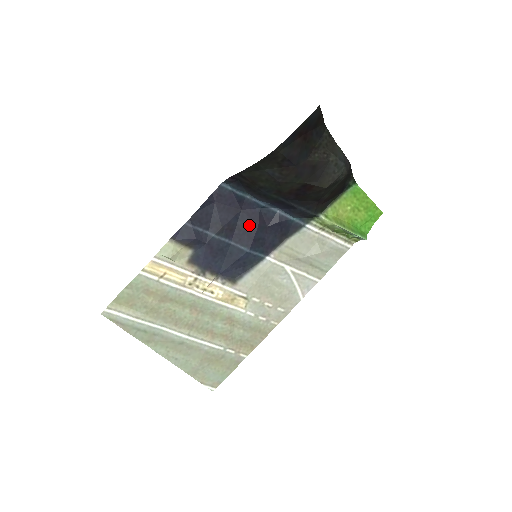
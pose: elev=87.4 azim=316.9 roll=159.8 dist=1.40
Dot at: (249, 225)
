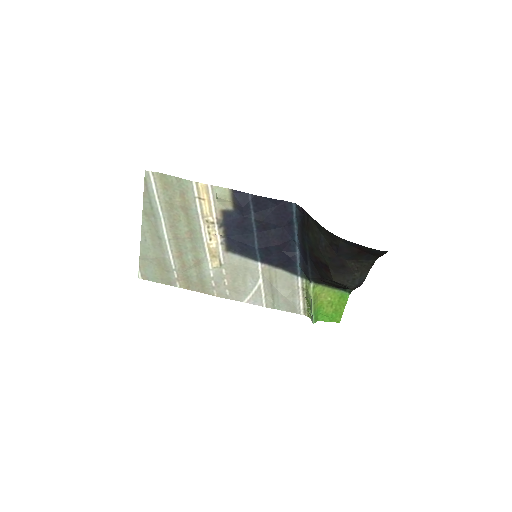
Dot at: (275, 238)
